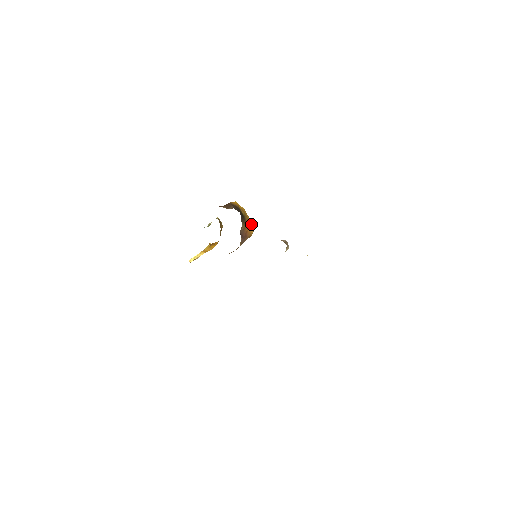
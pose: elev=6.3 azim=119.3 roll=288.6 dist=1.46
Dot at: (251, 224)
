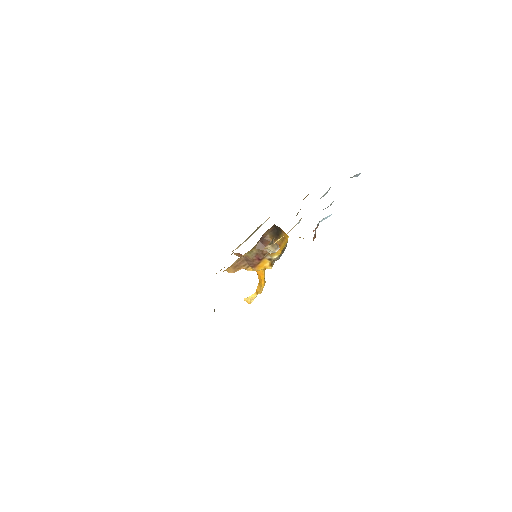
Dot at: (280, 247)
